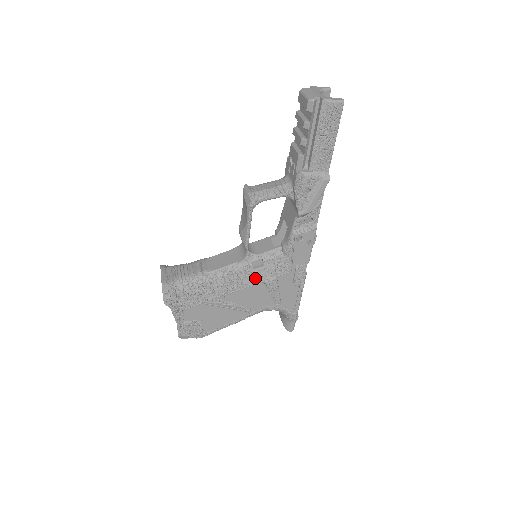
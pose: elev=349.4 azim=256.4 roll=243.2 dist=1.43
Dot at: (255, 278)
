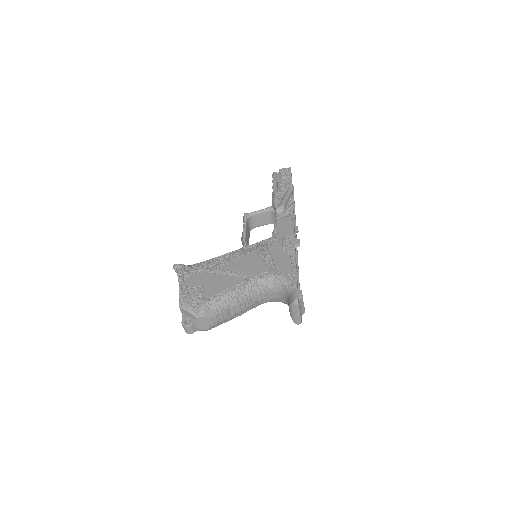
Dot at: (250, 252)
